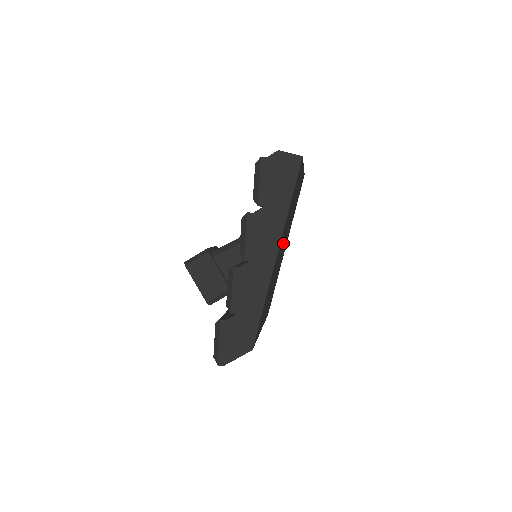
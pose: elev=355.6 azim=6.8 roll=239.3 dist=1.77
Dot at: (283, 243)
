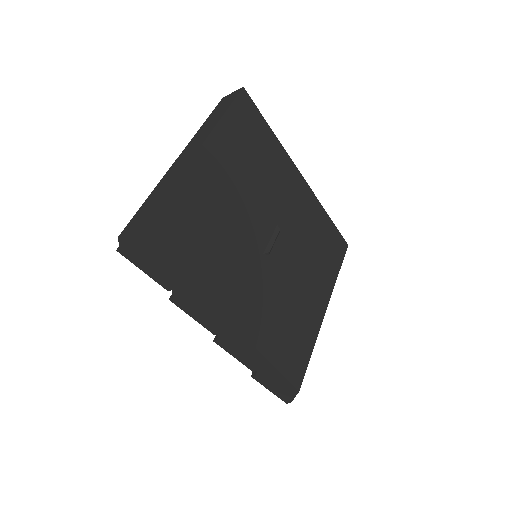
Dot at: (260, 244)
